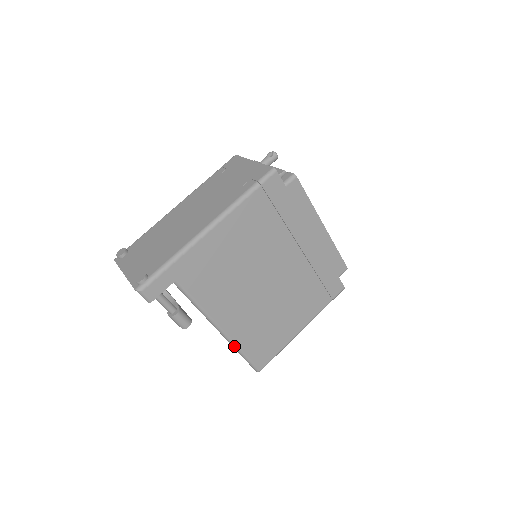
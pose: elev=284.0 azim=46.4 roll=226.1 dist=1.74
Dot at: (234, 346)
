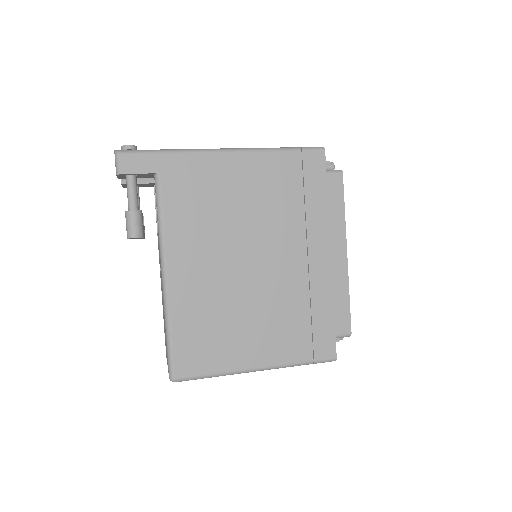
Dot at: (166, 313)
